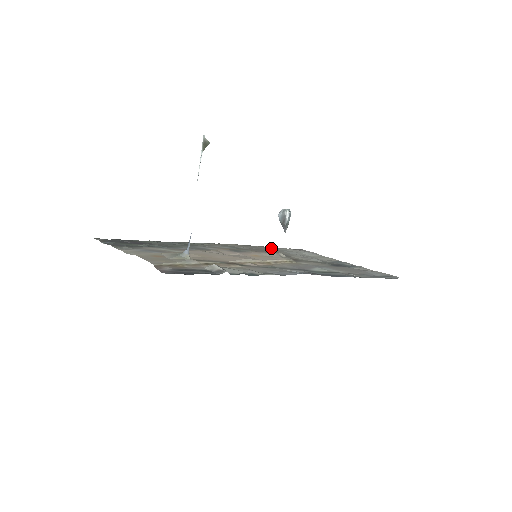
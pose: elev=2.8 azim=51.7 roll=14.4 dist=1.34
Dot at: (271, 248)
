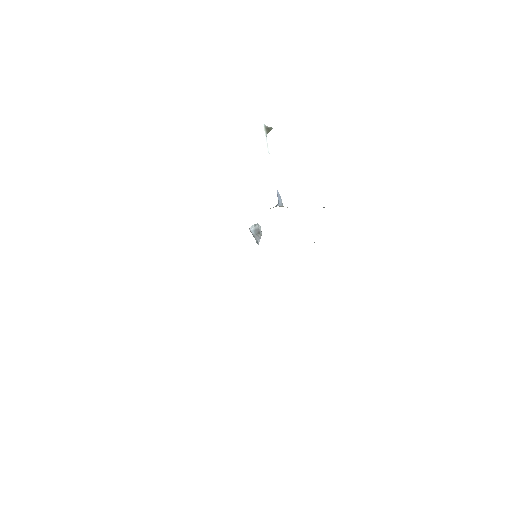
Dot at: occluded
